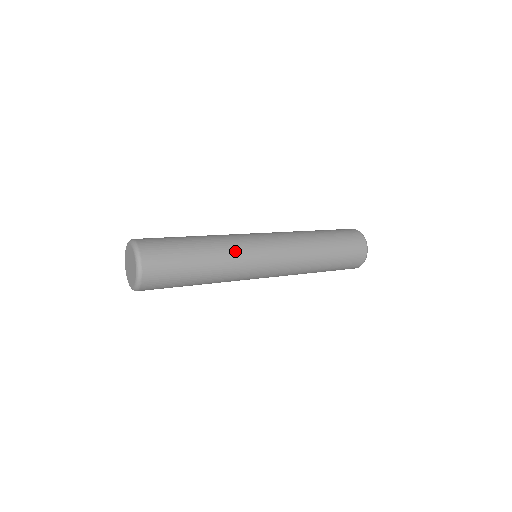
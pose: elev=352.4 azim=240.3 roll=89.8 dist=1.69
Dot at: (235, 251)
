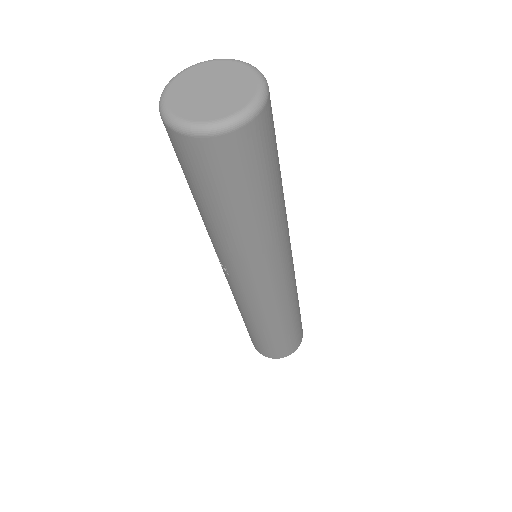
Dot at: occluded
